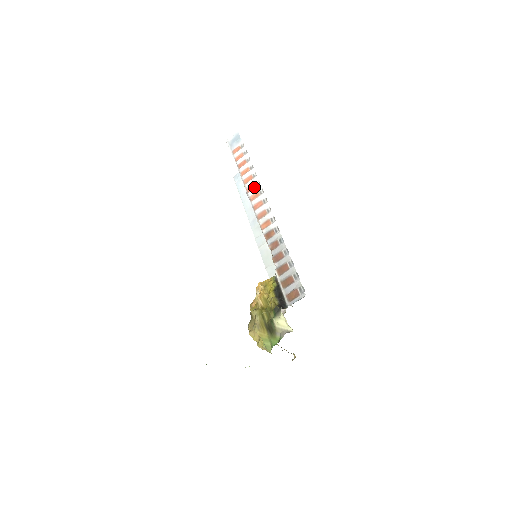
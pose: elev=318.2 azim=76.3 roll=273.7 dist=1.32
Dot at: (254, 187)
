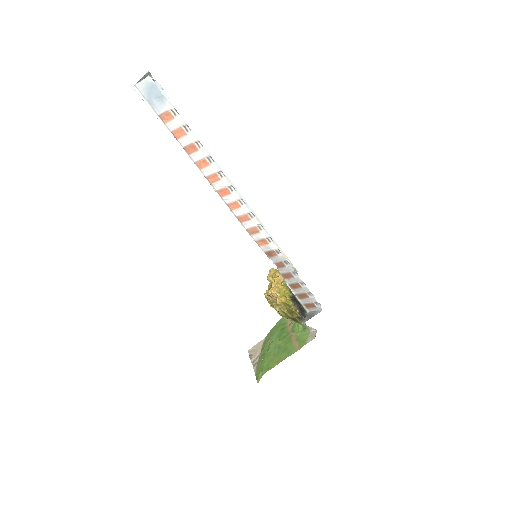
Dot at: (228, 193)
